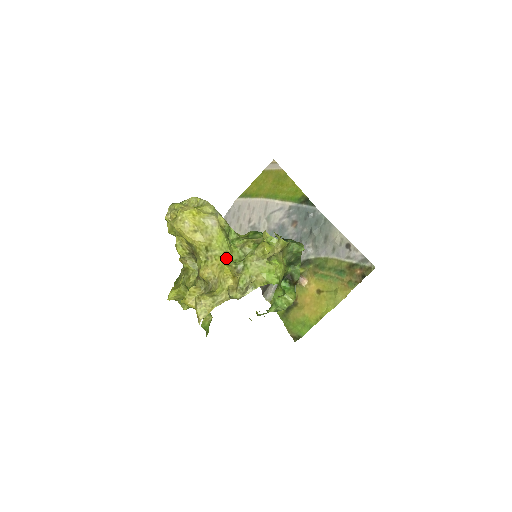
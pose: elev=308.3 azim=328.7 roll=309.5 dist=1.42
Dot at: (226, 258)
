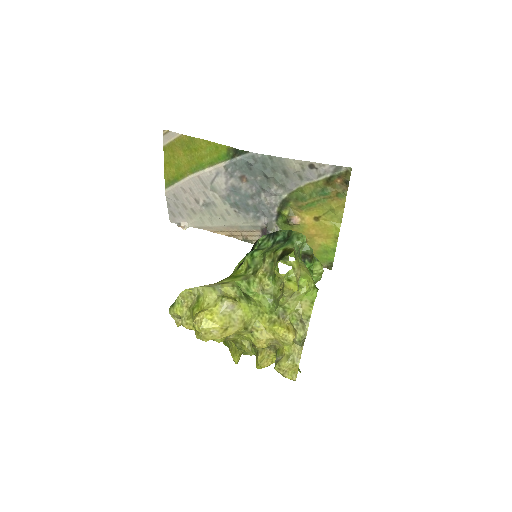
Dot at: (263, 316)
